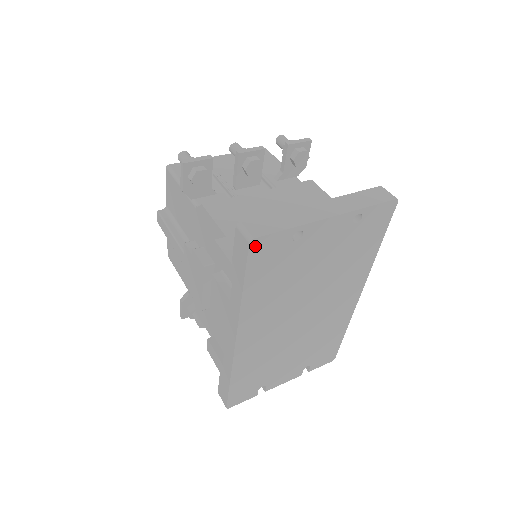
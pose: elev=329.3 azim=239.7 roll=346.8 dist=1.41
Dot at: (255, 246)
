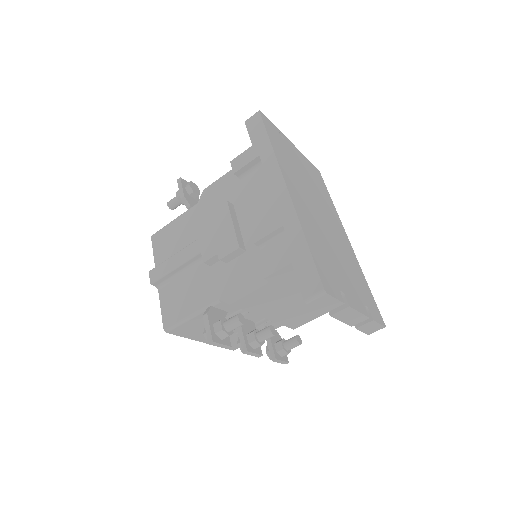
Dot at: (263, 117)
